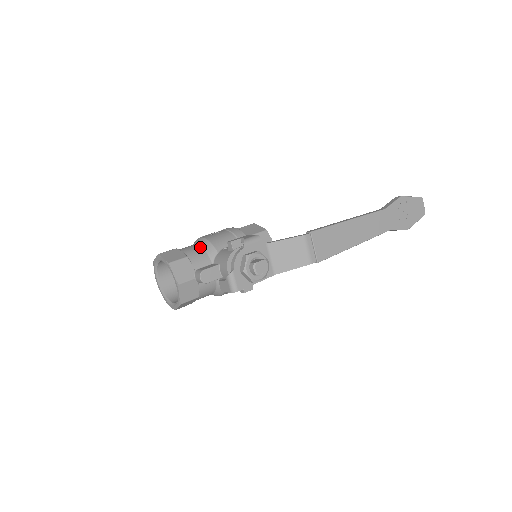
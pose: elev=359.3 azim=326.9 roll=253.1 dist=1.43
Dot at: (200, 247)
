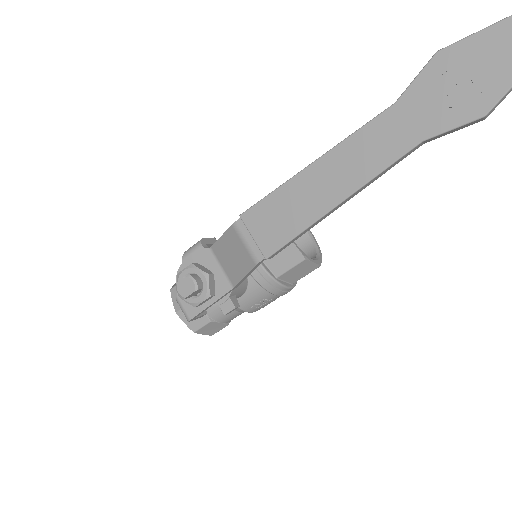
Dot at: occluded
